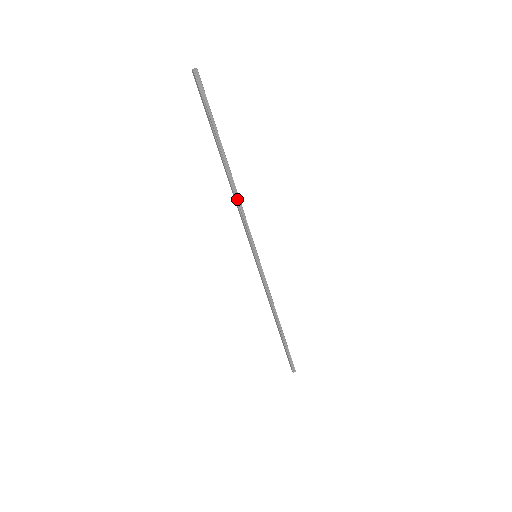
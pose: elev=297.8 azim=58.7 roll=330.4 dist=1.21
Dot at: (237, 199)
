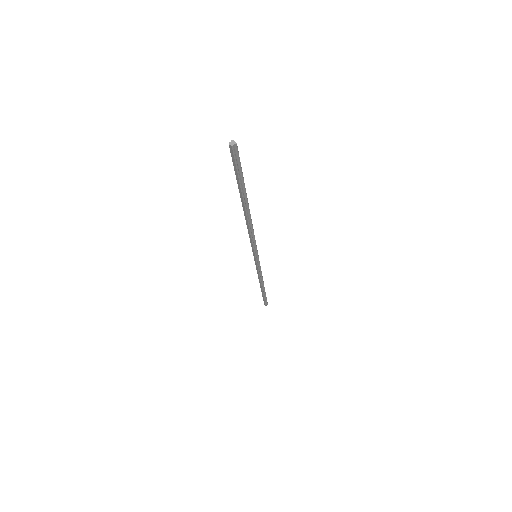
Dot at: (250, 228)
